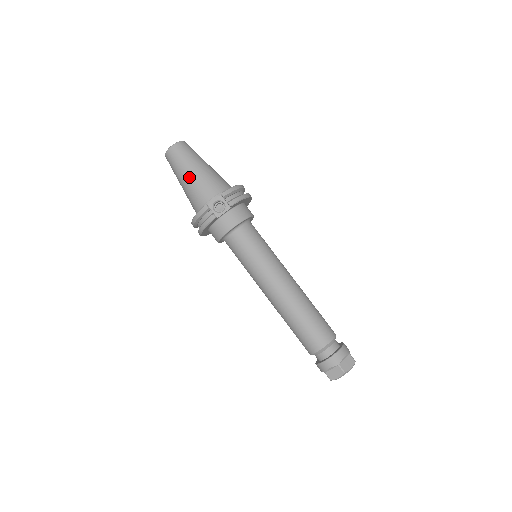
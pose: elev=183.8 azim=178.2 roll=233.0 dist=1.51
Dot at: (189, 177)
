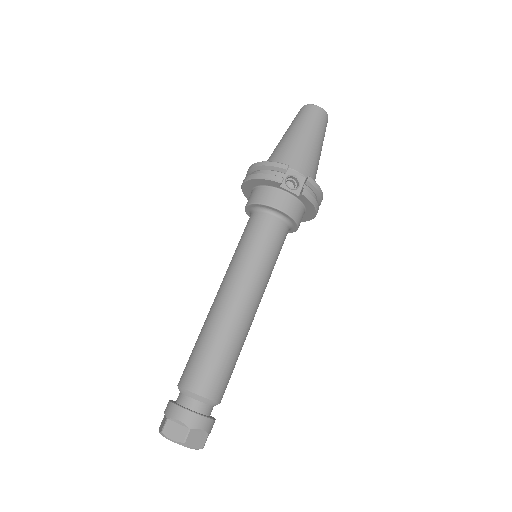
Dot at: (301, 137)
